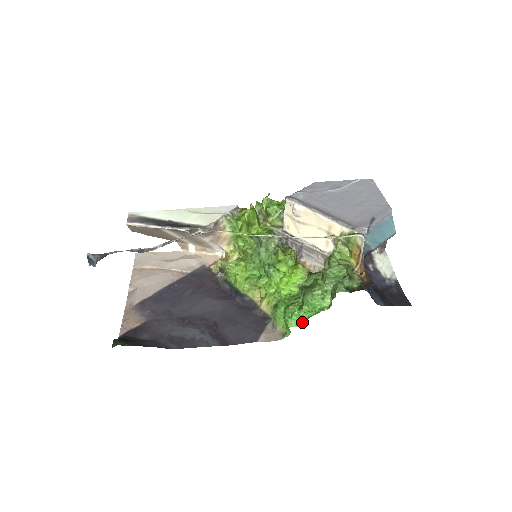
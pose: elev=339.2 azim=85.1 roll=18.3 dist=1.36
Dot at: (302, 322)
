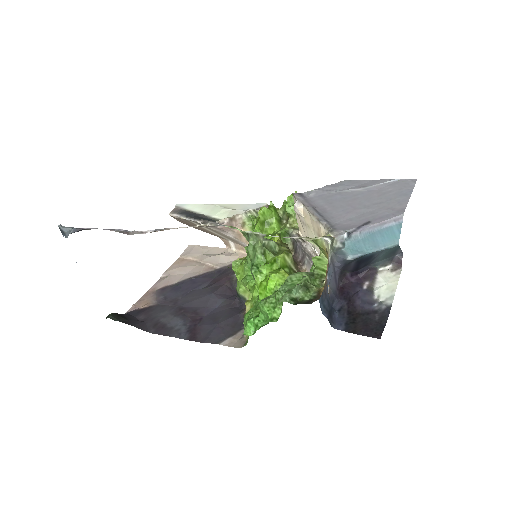
Dot at: (255, 331)
